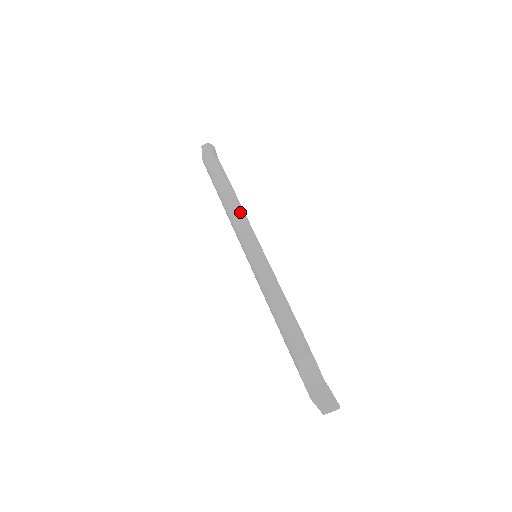
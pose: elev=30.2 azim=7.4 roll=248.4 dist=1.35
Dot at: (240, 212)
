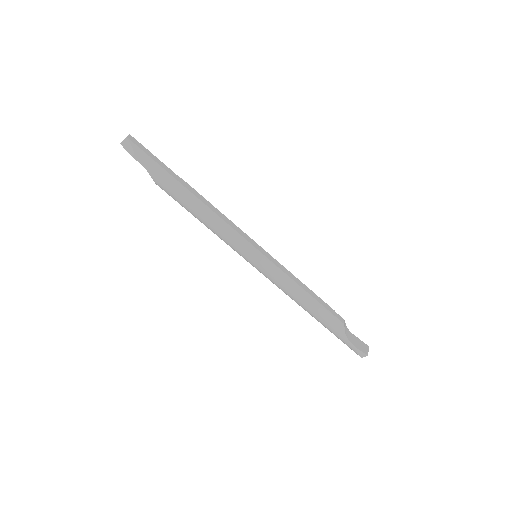
Dot at: (223, 215)
